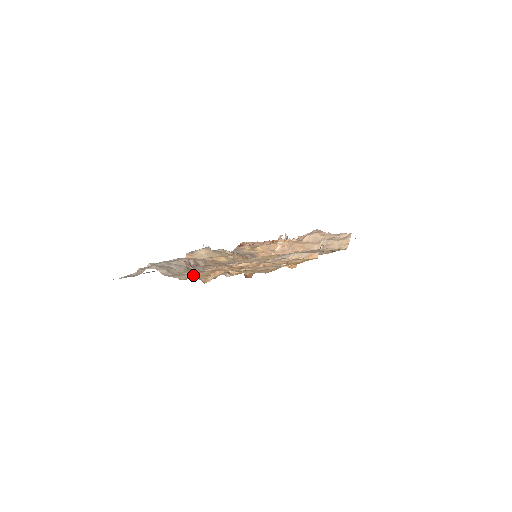
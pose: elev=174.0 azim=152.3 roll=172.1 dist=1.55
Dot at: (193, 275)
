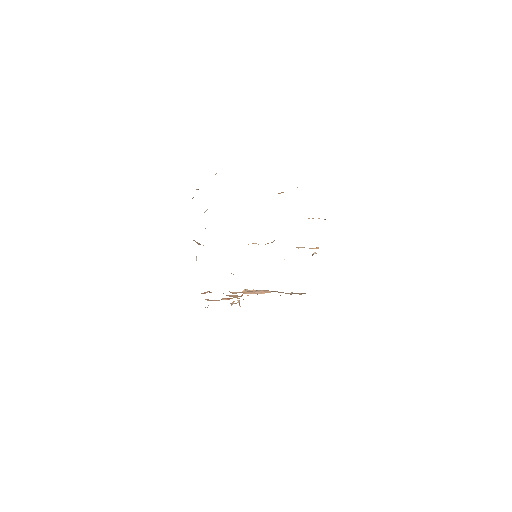
Dot at: occluded
